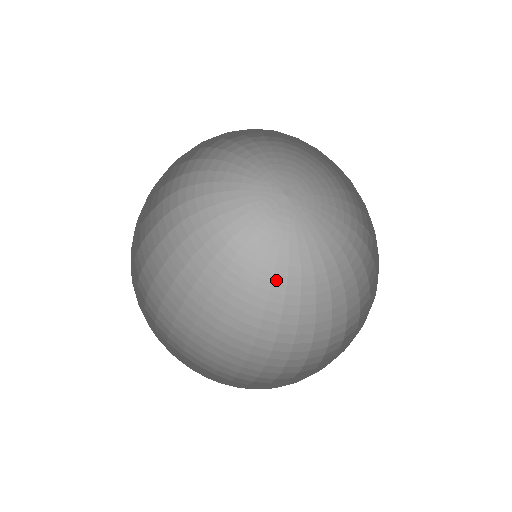
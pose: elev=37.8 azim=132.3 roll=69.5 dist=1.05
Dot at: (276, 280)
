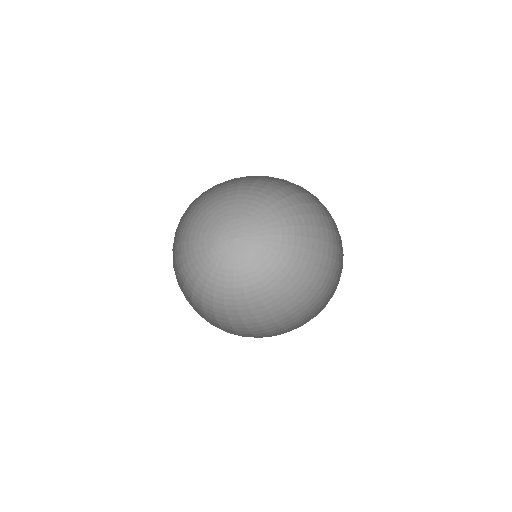
Dot at: (285, 273)
